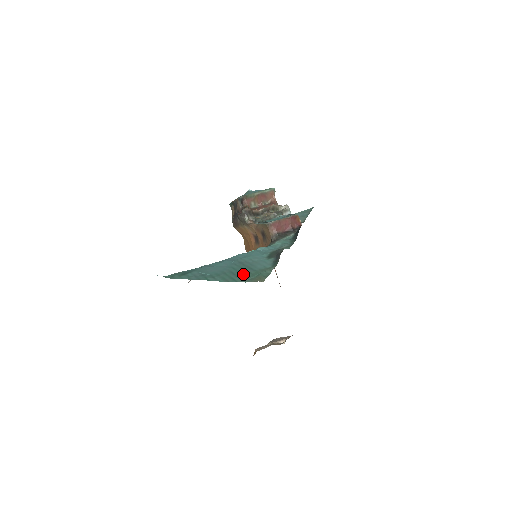
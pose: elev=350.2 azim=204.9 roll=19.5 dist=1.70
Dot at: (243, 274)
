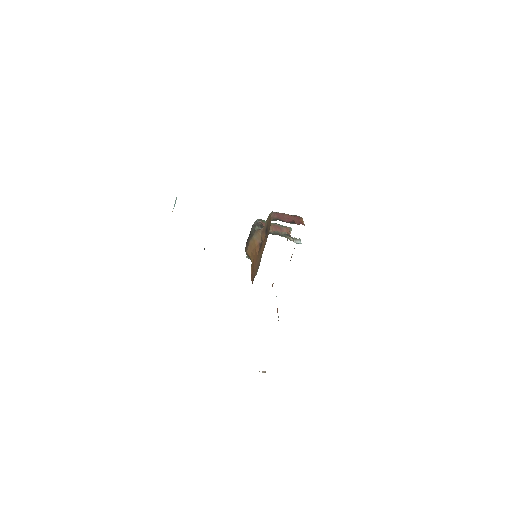
Dot at: occluded
